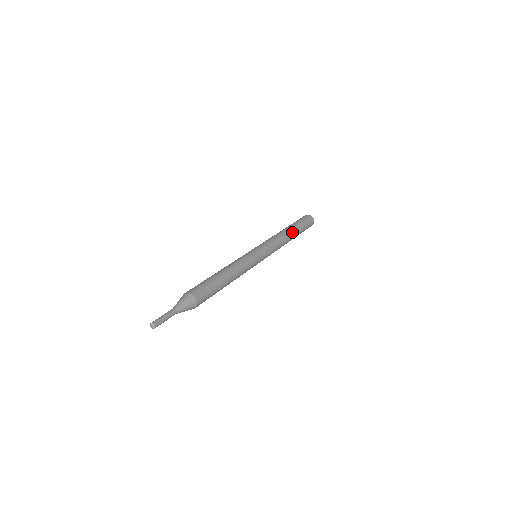
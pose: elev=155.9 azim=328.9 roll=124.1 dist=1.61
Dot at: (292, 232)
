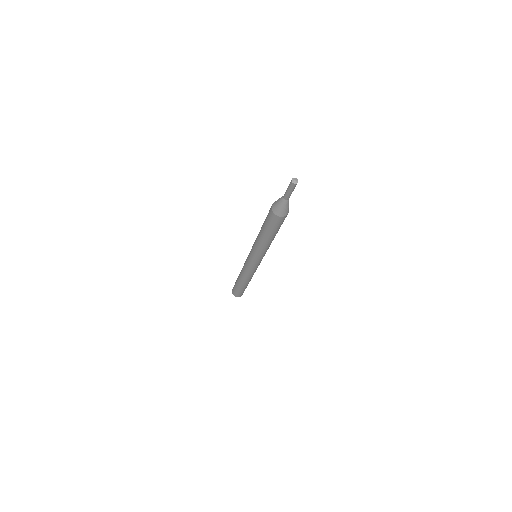
Dot at: occluded
